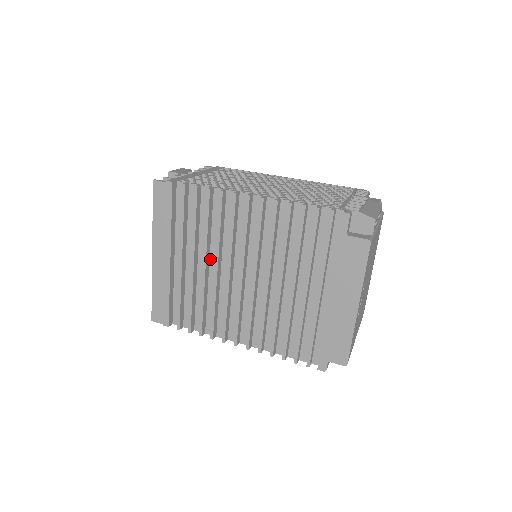
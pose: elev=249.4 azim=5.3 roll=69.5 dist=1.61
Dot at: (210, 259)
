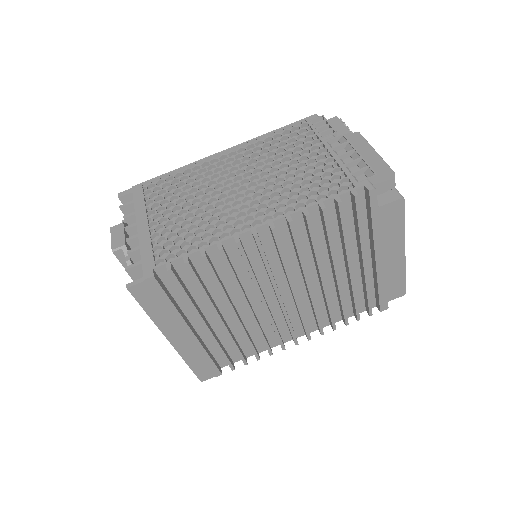
Dot at: (234, 304)
